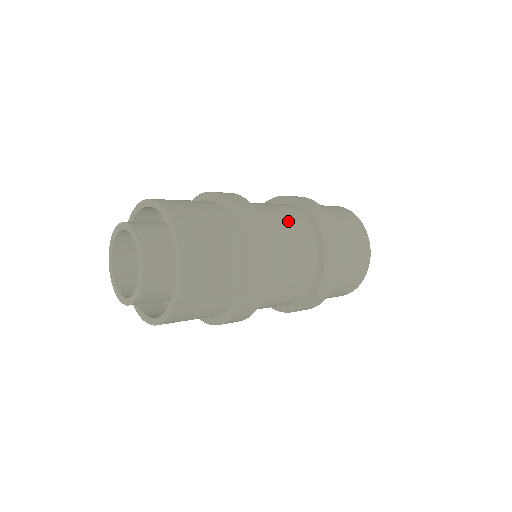
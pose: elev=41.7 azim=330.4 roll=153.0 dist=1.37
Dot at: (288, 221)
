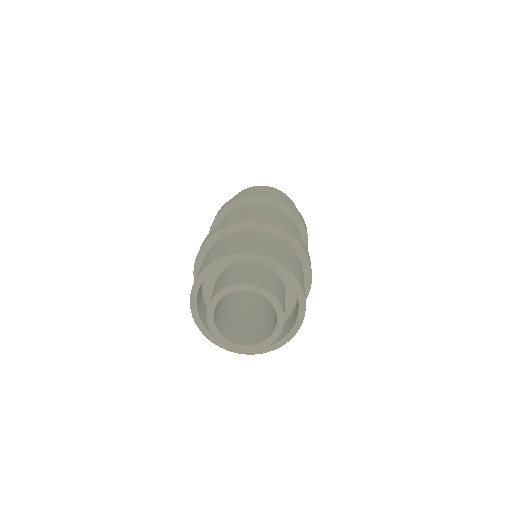
Dot at: (249, 211)
